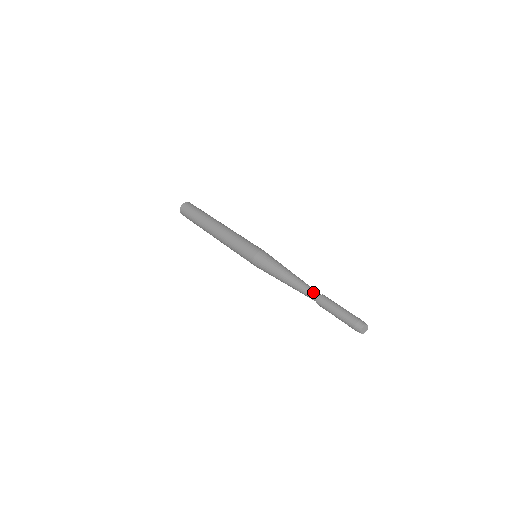
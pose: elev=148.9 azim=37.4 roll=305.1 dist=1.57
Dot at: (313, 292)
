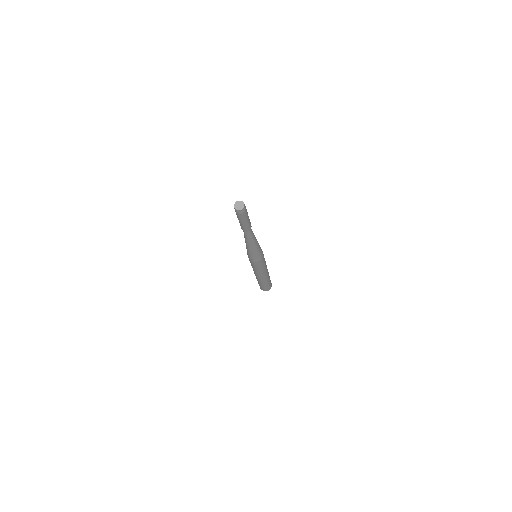
Dot at: occluded
